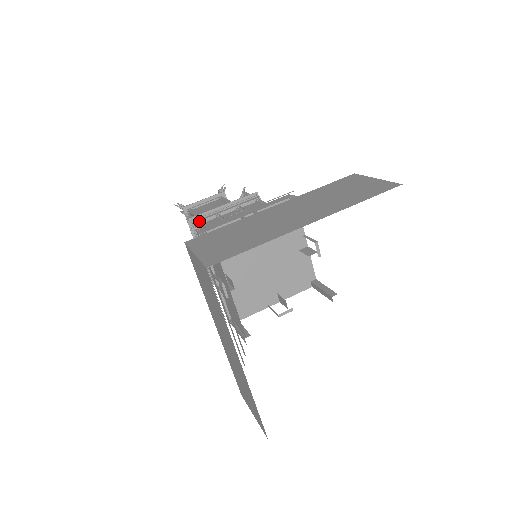
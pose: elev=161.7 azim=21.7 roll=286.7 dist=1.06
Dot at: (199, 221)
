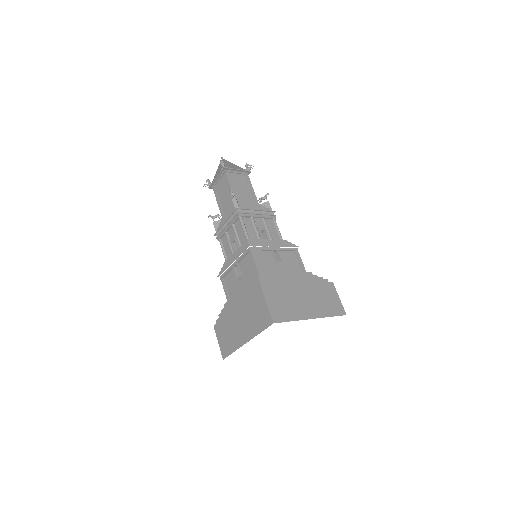
Dot at: (242, 216)
